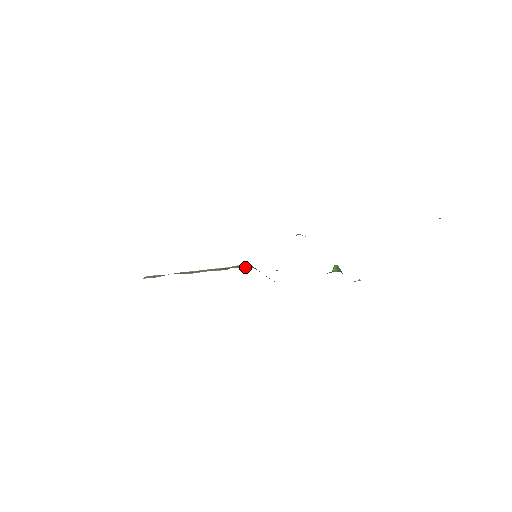
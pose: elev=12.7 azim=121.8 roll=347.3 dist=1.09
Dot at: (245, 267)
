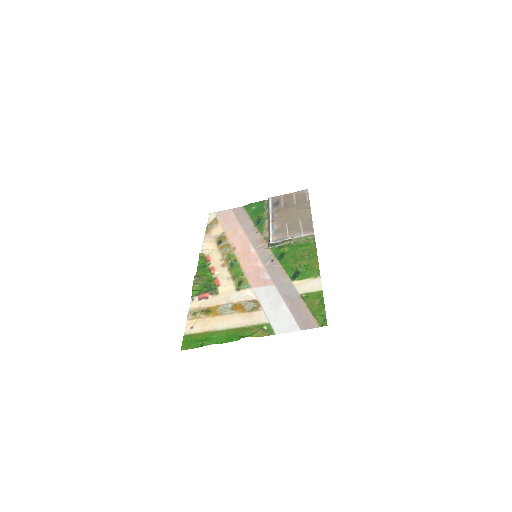
Dot at: (268, 245)
